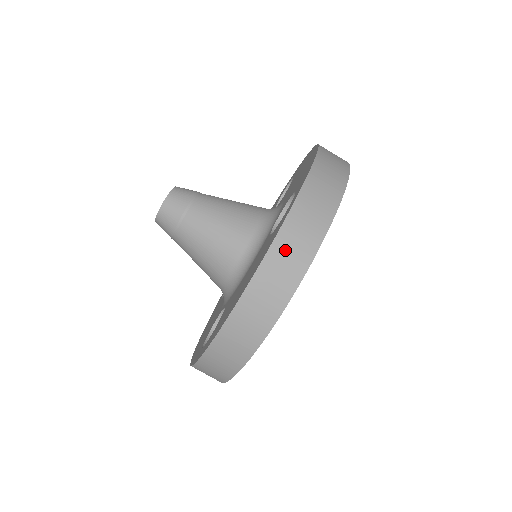
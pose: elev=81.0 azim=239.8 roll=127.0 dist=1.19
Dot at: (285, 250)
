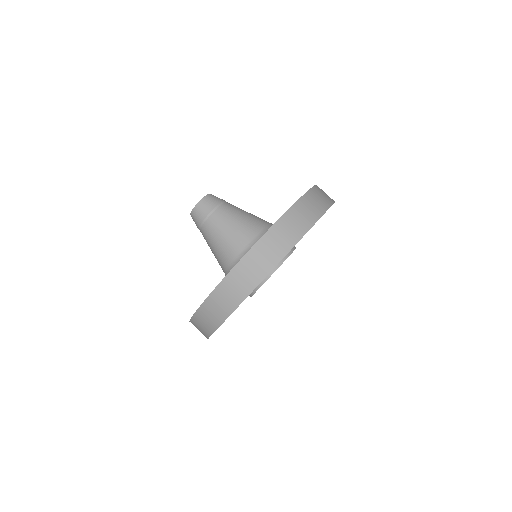
Dot at: (320, 192)
